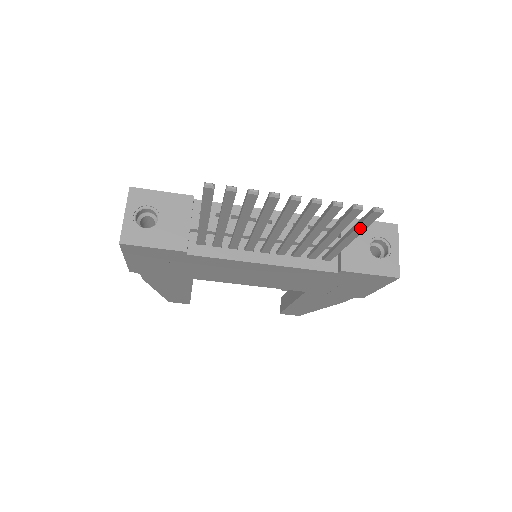
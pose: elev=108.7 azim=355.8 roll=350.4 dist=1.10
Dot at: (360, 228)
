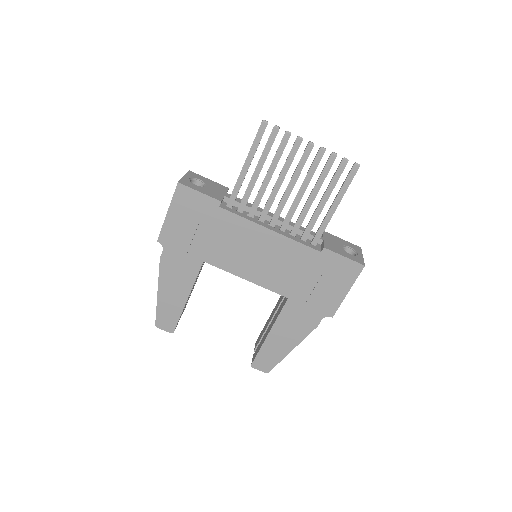
Dot at: (344, 188)
